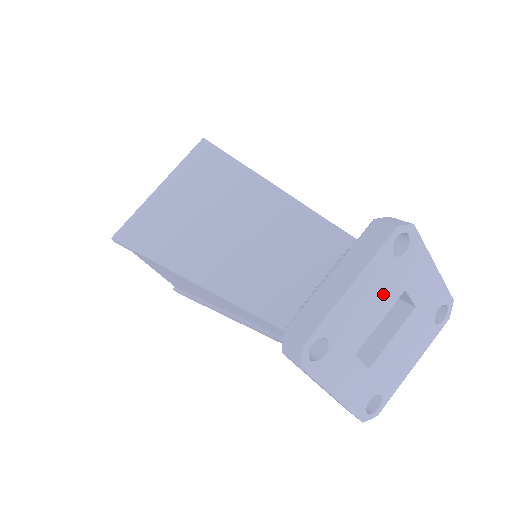
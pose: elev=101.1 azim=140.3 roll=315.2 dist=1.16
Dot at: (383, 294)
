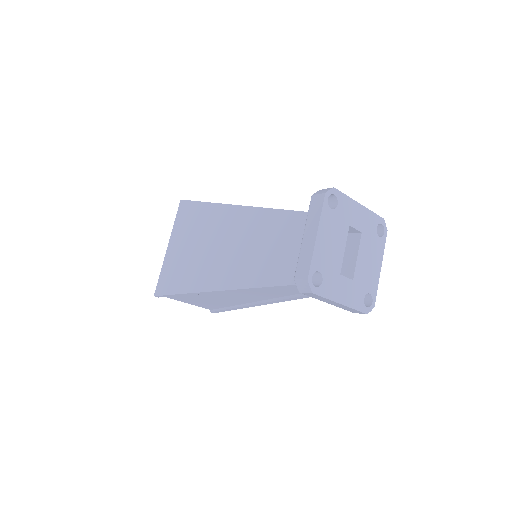
Dot at: (338, 233)
